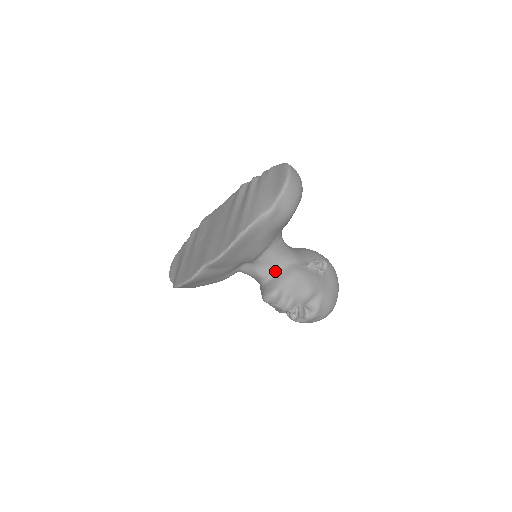
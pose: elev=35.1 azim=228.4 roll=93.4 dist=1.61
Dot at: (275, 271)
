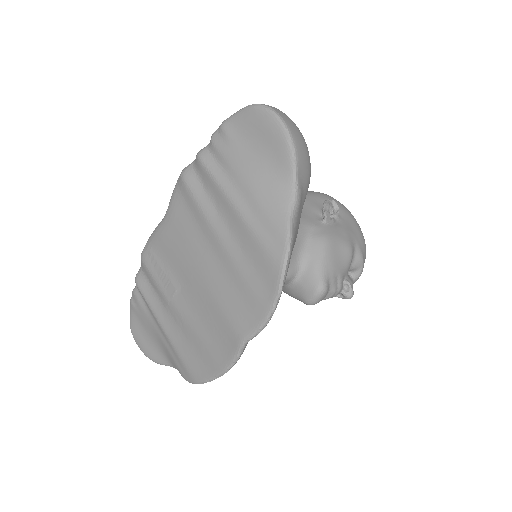
Dot at: (299, 260)
